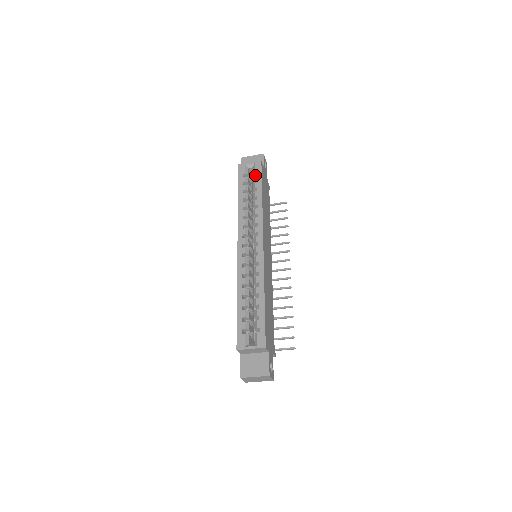
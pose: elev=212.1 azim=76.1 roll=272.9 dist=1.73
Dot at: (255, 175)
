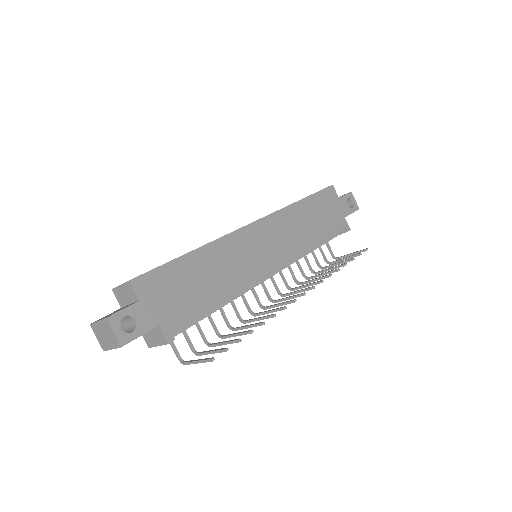
Dot at: occluded
